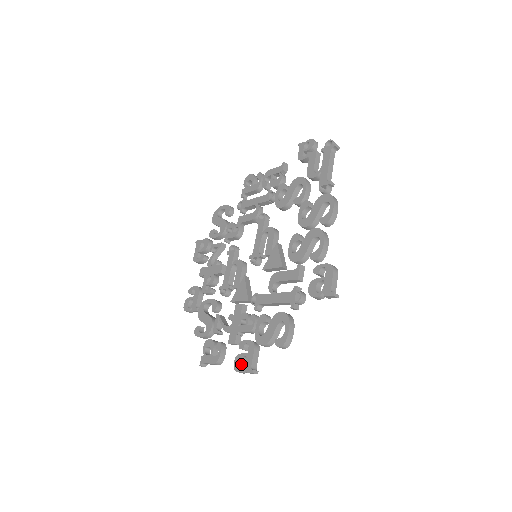
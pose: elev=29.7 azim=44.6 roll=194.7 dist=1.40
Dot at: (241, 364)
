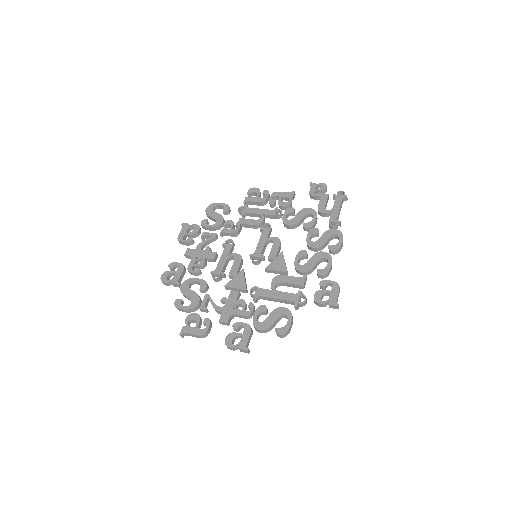
Dot at: (233, 341)
